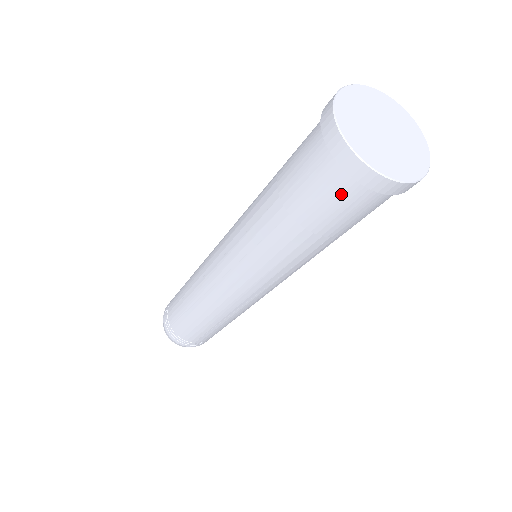
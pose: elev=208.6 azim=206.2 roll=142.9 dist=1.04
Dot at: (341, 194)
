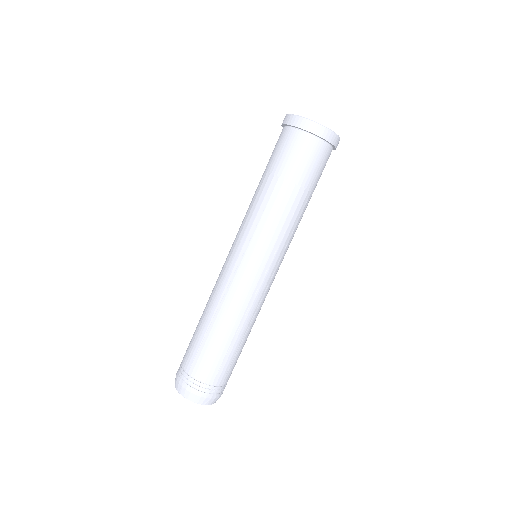
Dot at: (281, 139)
